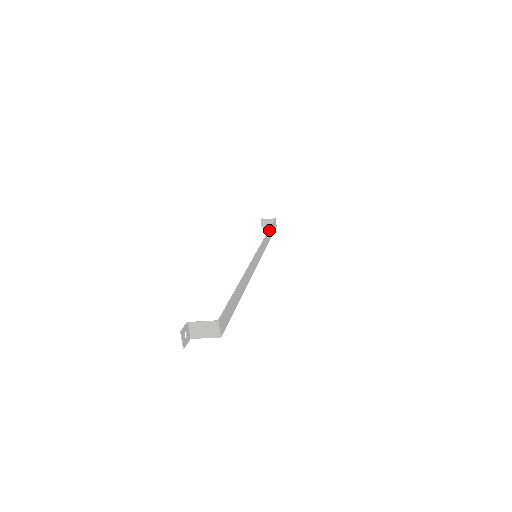
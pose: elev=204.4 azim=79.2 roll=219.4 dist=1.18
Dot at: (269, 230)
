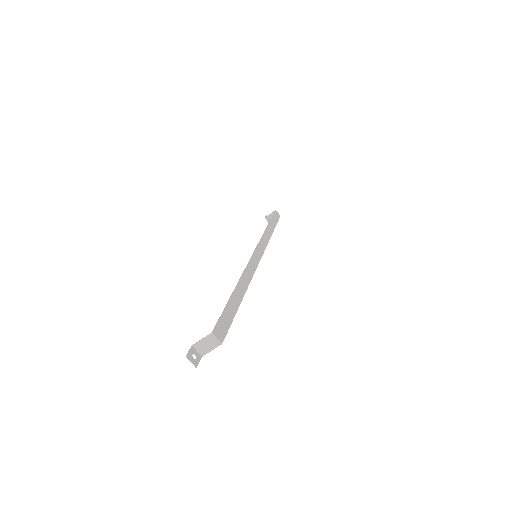
Dot at: (268, 225)
